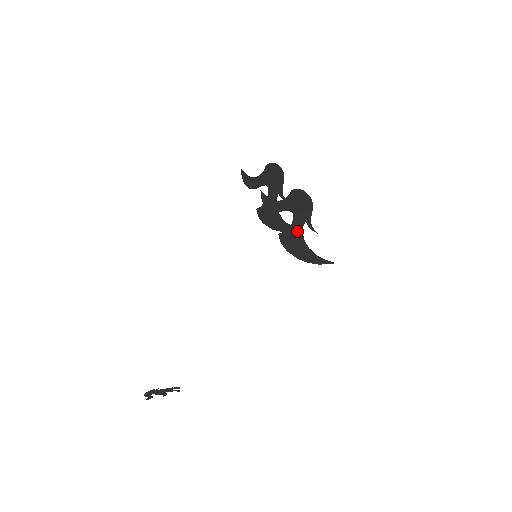
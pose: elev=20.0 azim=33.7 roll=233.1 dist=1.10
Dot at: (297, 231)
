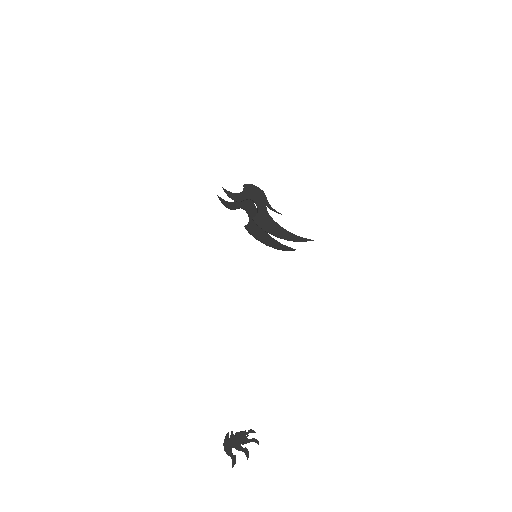
Dot at: (264, 214)
